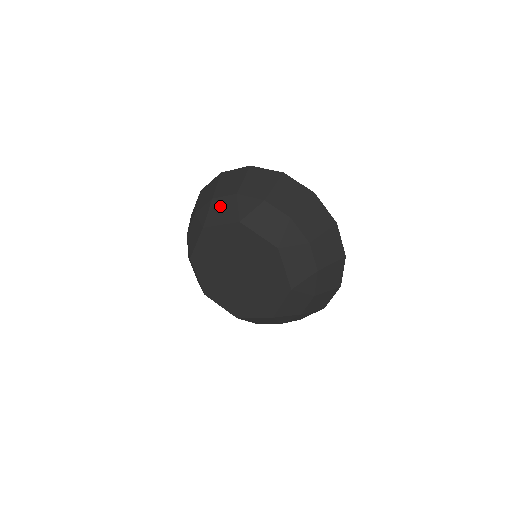
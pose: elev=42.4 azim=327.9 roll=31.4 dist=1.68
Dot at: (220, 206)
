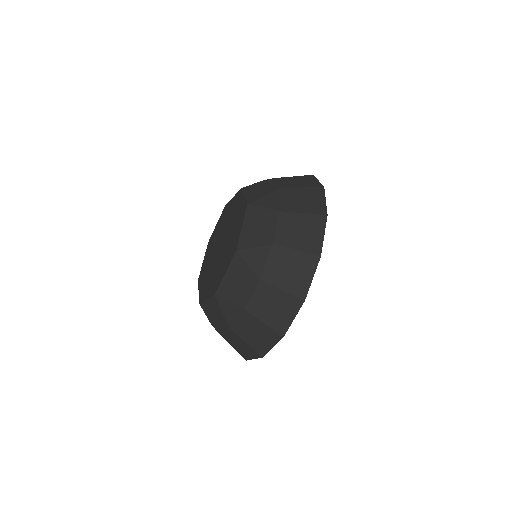
Dot at: occluded
